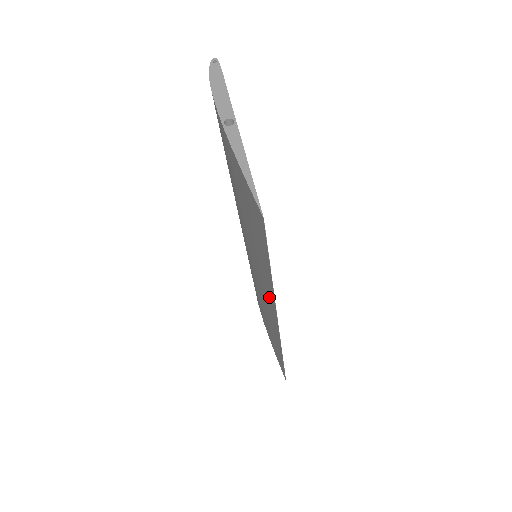
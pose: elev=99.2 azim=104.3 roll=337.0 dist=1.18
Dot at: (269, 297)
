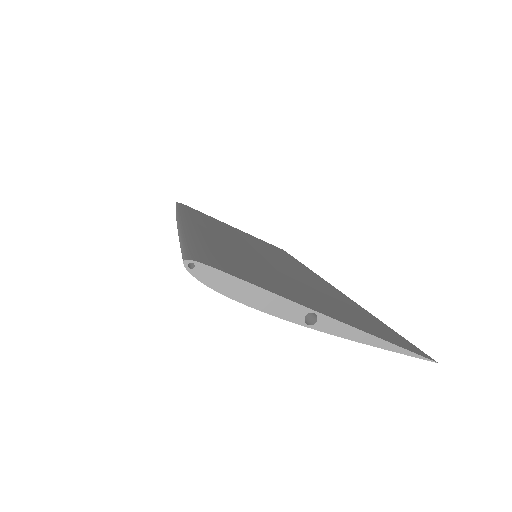
Dot at: occluded
